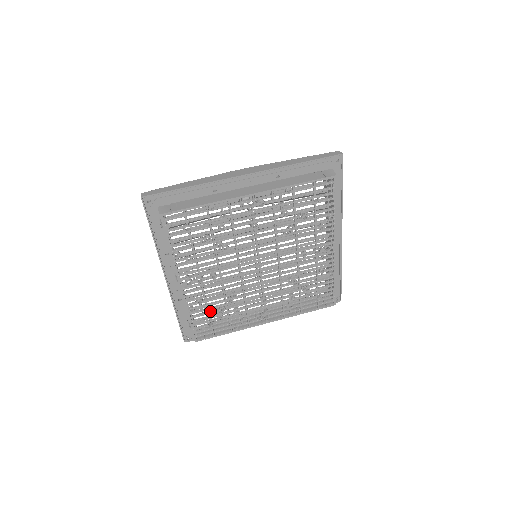
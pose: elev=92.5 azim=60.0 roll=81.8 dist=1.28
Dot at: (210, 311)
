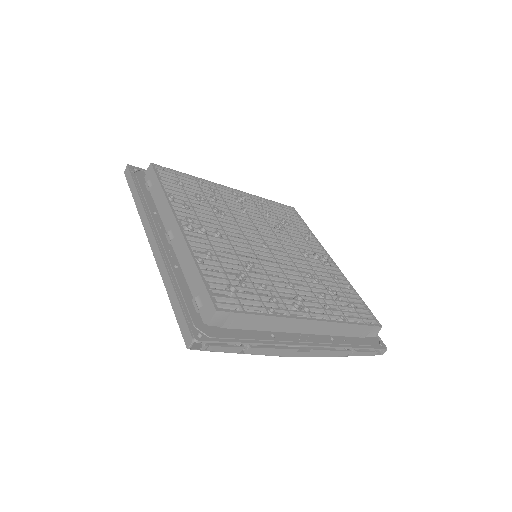
Dot at: (225, 274)
